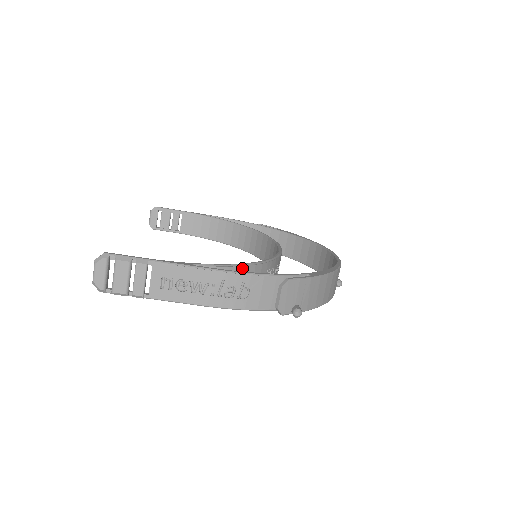
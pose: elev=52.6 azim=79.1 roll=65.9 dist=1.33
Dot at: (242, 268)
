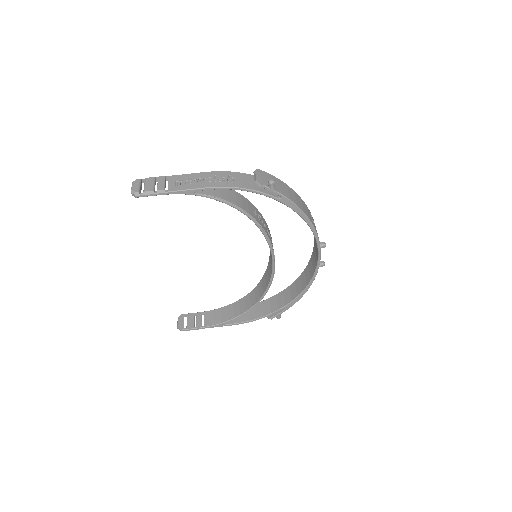
Dot at: (231, 190)
